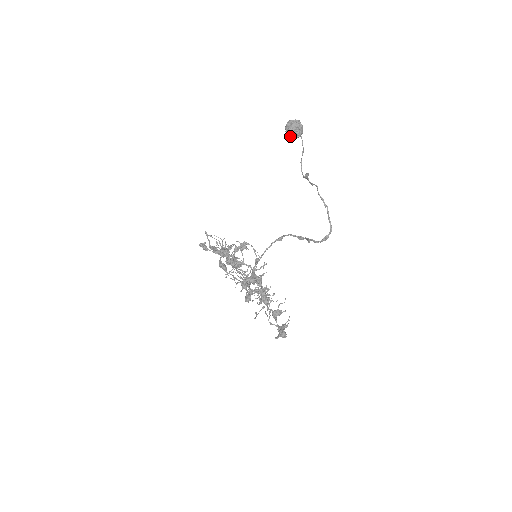
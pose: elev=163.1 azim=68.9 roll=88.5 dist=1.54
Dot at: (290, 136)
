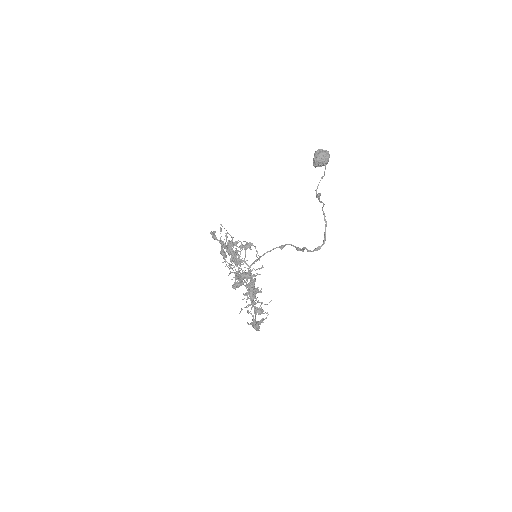
Dot at: (316, 162)
